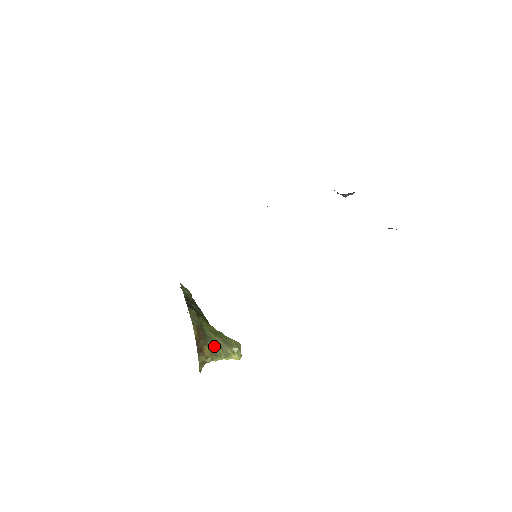
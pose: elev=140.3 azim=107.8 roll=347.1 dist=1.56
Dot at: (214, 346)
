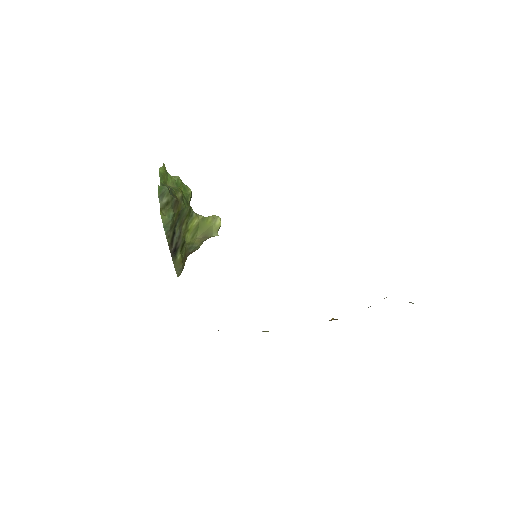
Dot at: (195, 248)
